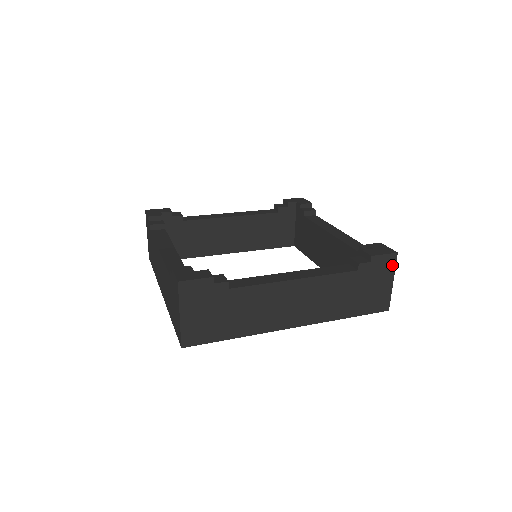
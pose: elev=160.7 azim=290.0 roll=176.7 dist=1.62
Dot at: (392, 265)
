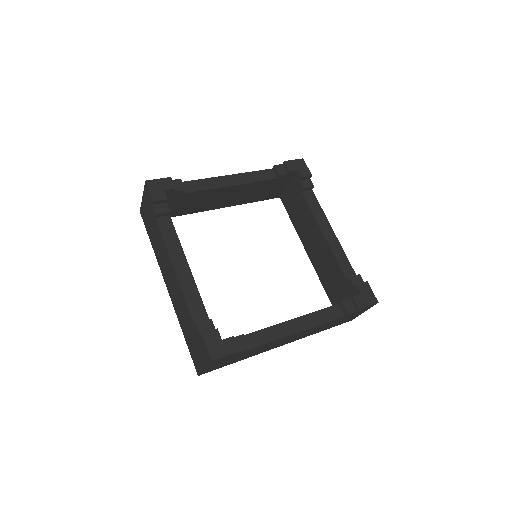
Dot at: (370, 307)
